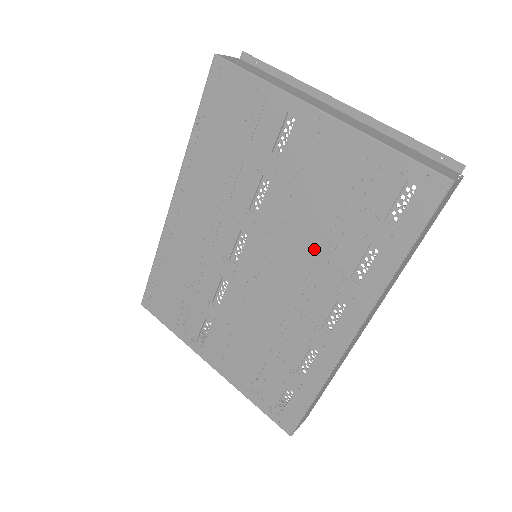
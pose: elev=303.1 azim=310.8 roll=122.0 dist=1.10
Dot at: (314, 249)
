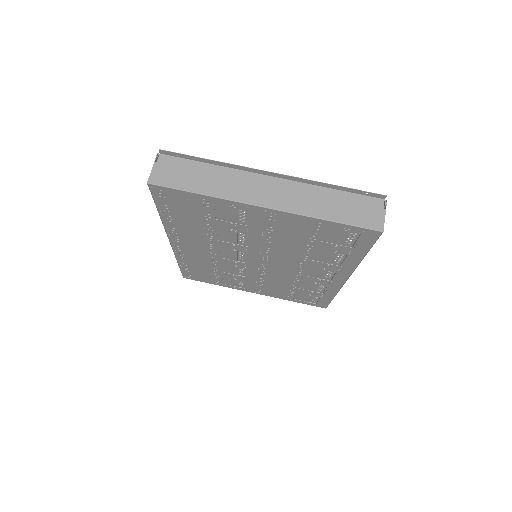
Dot at: (299, 256)
